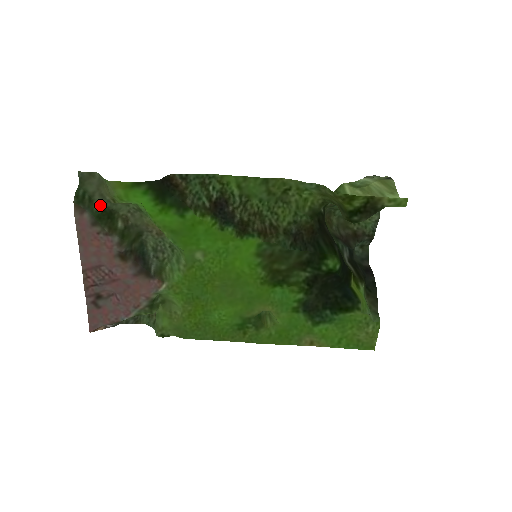
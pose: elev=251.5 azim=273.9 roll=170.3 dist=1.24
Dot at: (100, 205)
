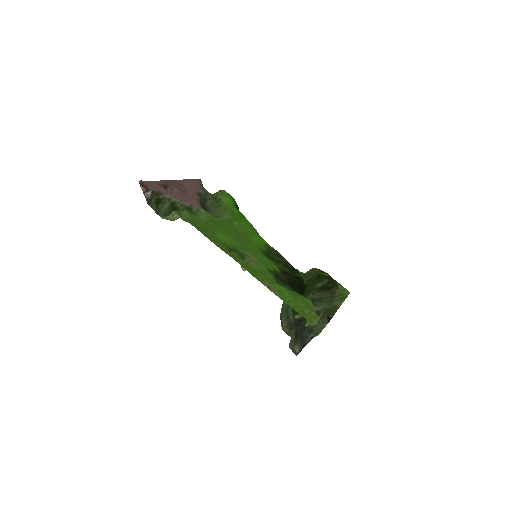
Dot at: occluded
